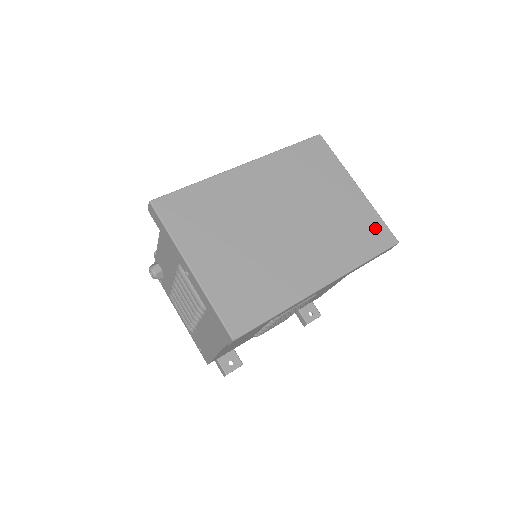
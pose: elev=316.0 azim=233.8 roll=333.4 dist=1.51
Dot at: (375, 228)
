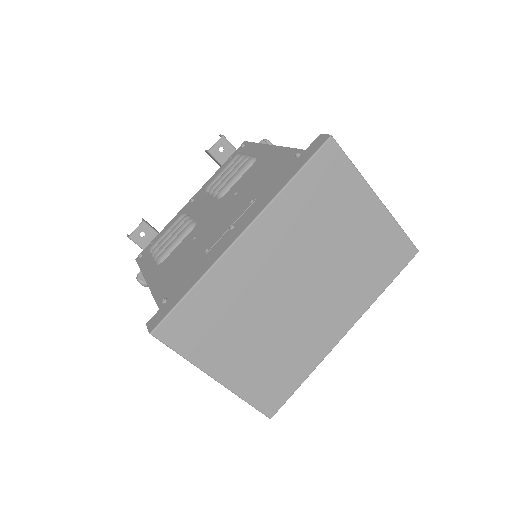
Dot at: (396, 246)
